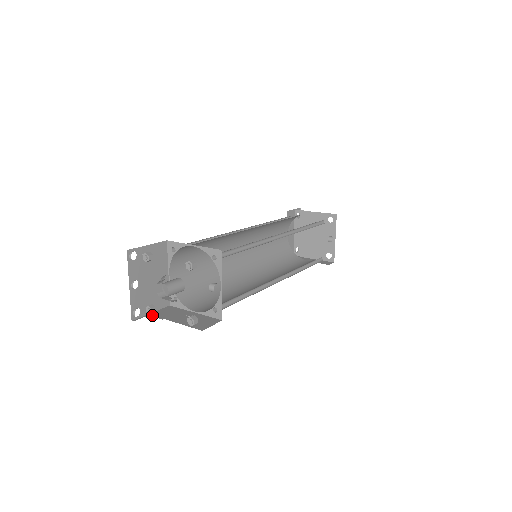
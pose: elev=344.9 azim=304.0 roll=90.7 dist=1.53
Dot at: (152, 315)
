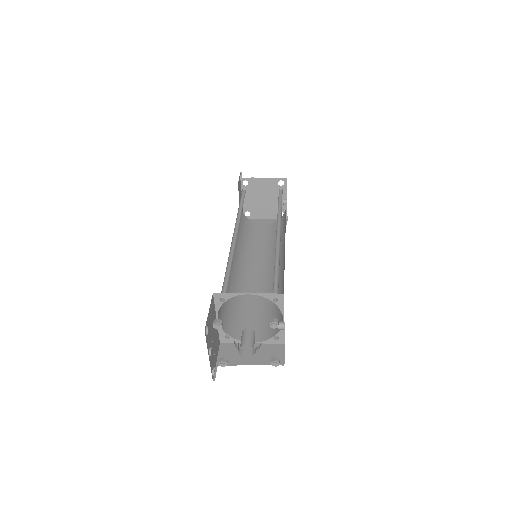
Dot at: occluded
